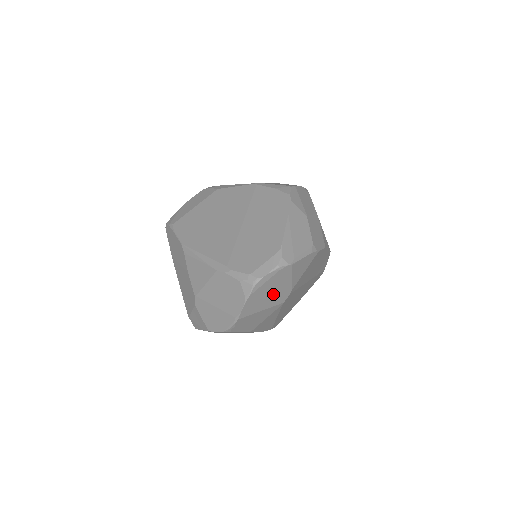
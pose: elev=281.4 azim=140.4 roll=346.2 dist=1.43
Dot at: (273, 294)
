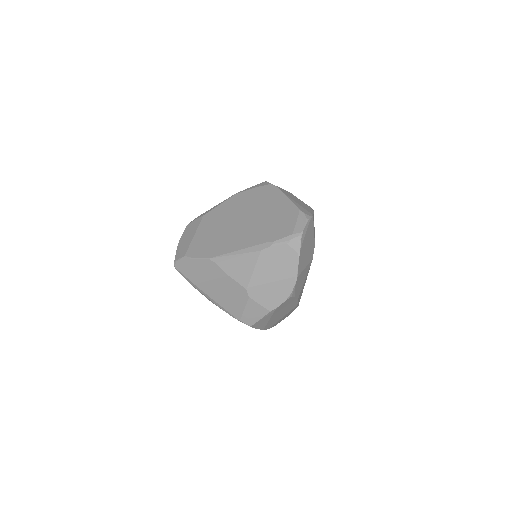
Dot at: (308, 249)
